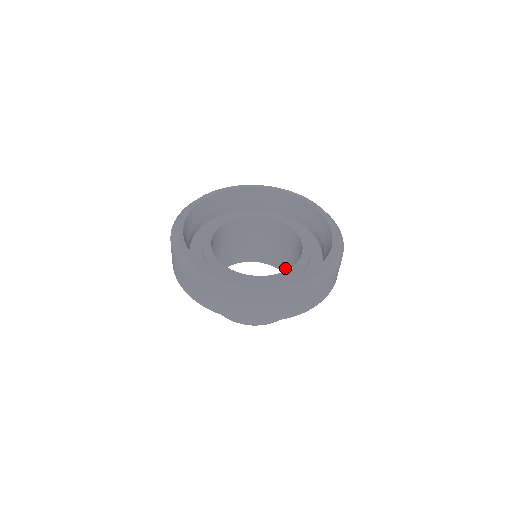
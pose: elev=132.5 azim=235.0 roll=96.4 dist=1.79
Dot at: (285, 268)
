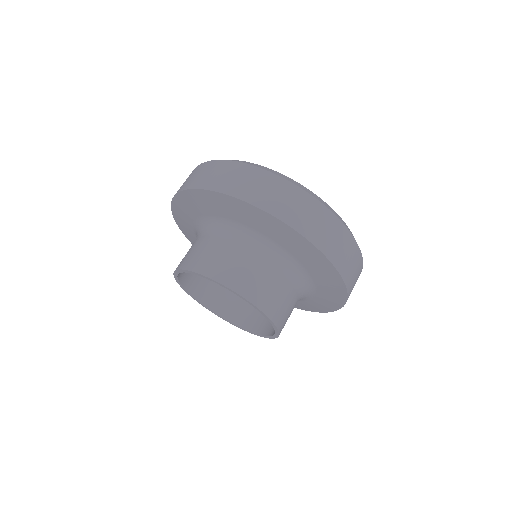
Dot at: (258, 324)
